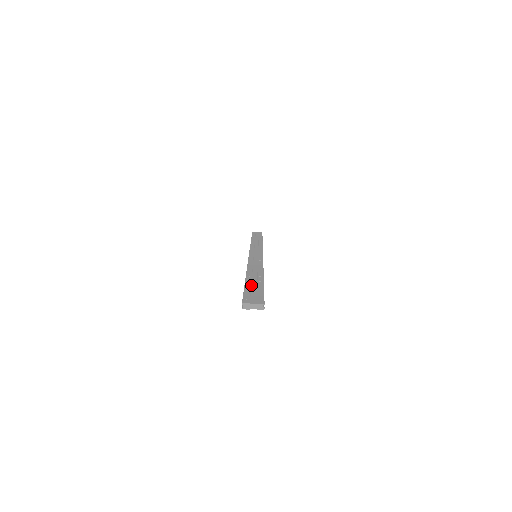
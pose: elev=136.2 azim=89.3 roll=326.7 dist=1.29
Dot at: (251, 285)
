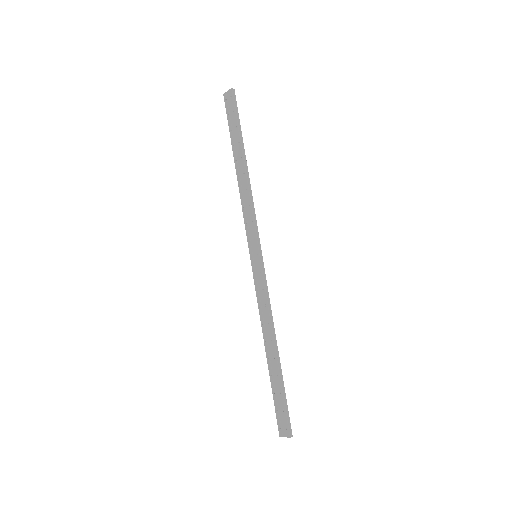
Dot at: (236, 135)
